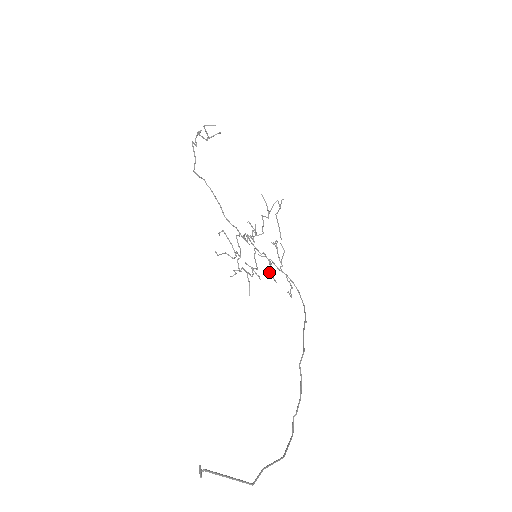
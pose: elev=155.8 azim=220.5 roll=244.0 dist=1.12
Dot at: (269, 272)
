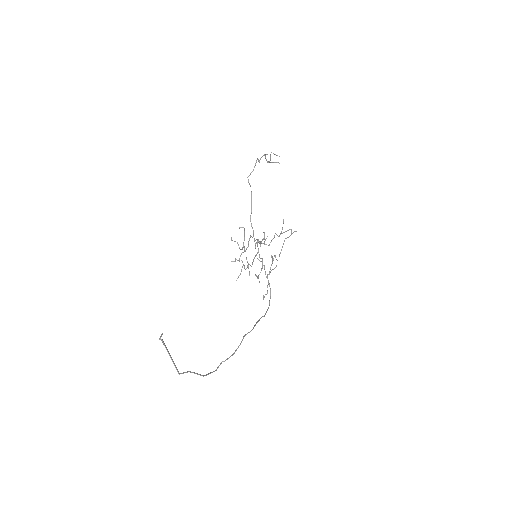
Dot at: occluded
